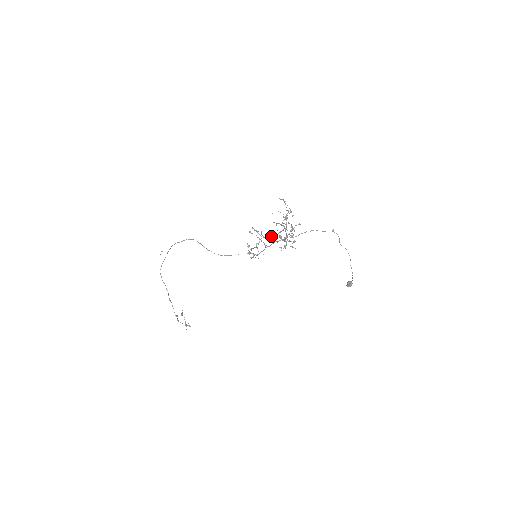
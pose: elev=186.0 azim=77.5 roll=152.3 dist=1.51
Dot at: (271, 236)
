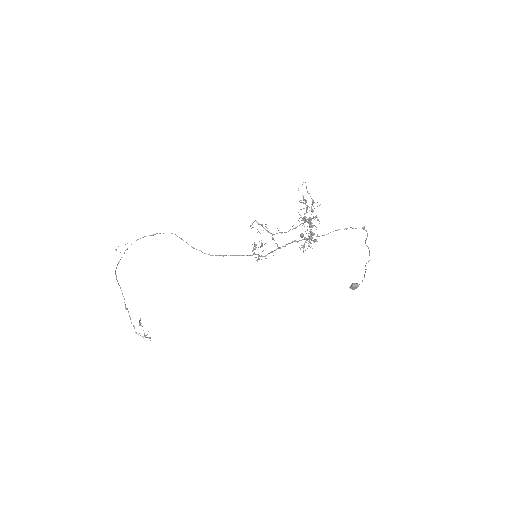
Dot at: (282, 232)
